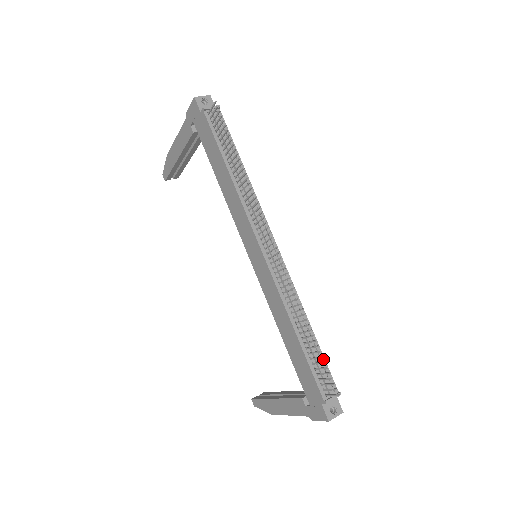
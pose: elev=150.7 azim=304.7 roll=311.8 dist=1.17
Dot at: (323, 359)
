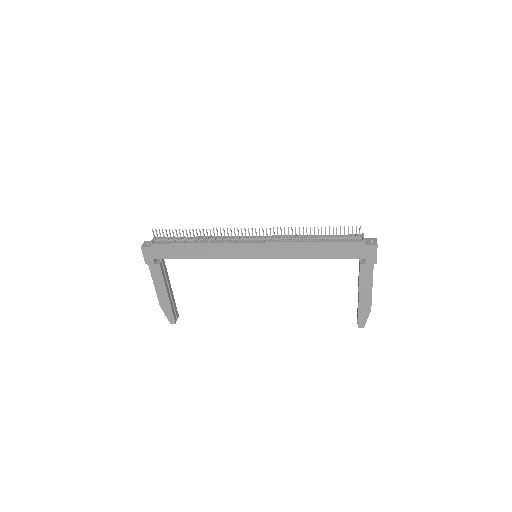
Dot at: (337, 235)
